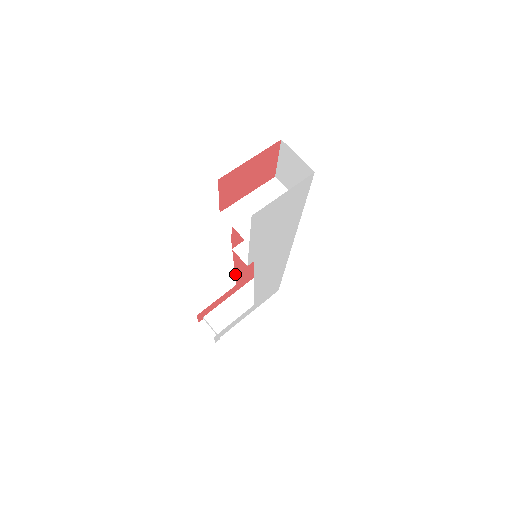
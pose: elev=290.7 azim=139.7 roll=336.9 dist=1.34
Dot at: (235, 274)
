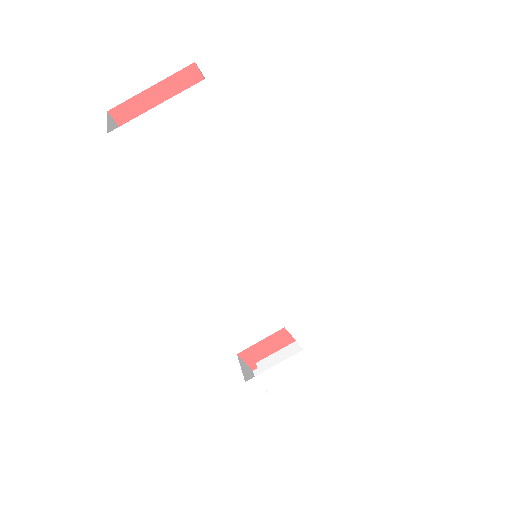
Dot at: occluded
